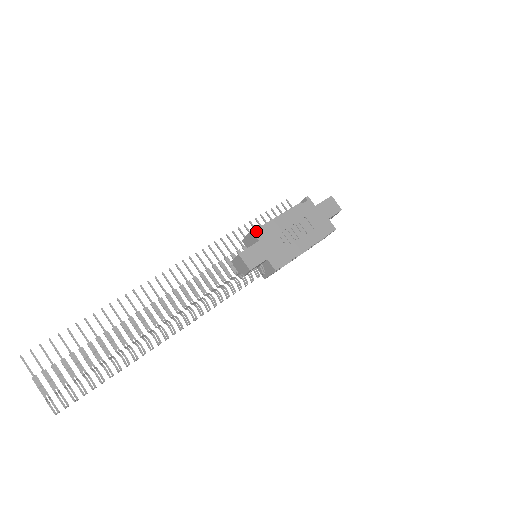
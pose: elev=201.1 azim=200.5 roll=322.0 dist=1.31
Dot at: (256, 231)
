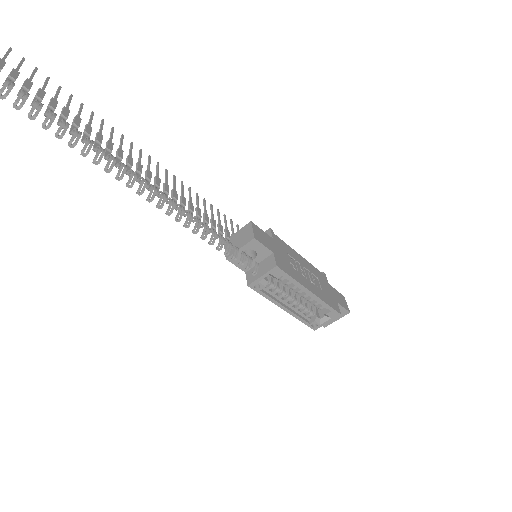
Dot at: occluded
